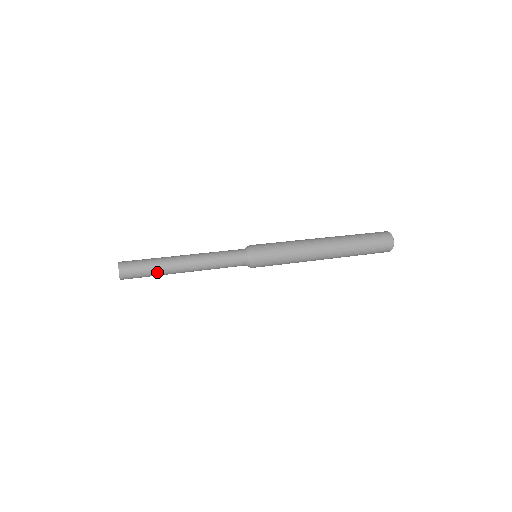
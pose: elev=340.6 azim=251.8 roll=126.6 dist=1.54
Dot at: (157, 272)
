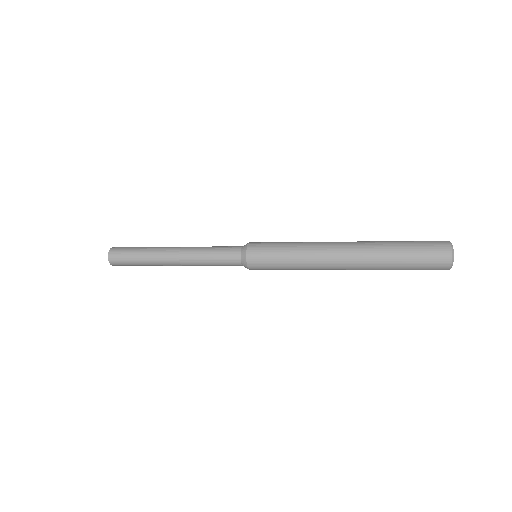
Dot at: (144, 262)
